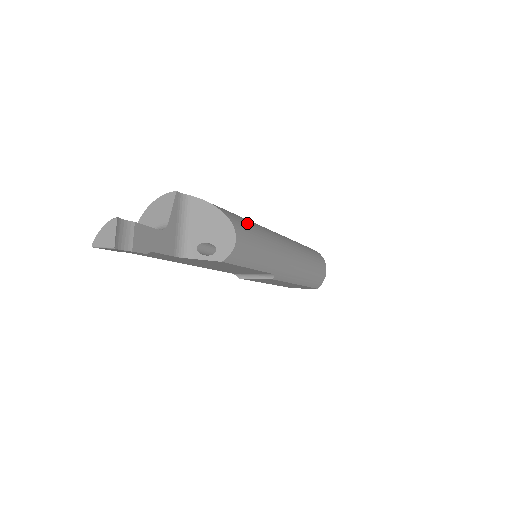
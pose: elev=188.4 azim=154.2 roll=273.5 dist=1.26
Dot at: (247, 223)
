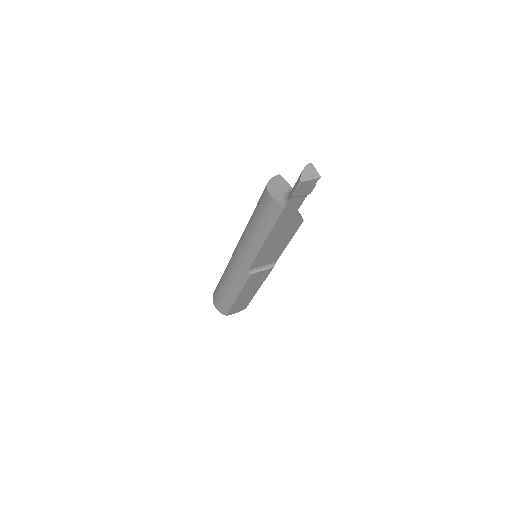
Dot at: occluded
